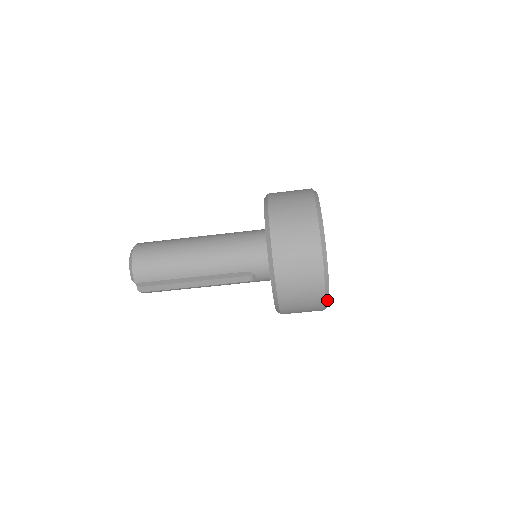
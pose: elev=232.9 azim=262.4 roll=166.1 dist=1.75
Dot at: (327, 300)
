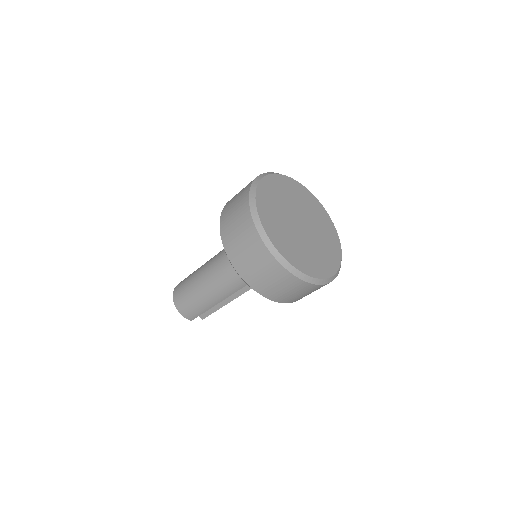
Dot at: (324, 282)
